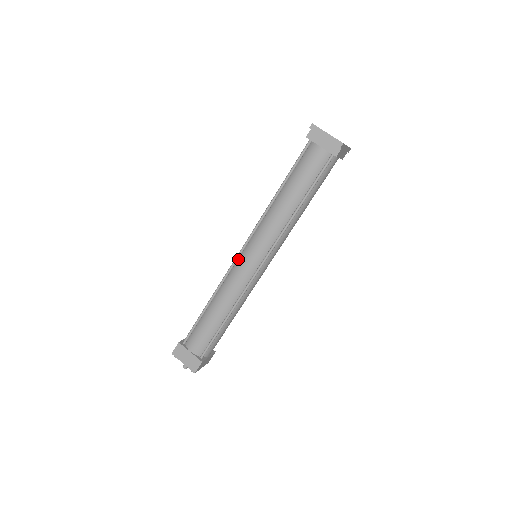
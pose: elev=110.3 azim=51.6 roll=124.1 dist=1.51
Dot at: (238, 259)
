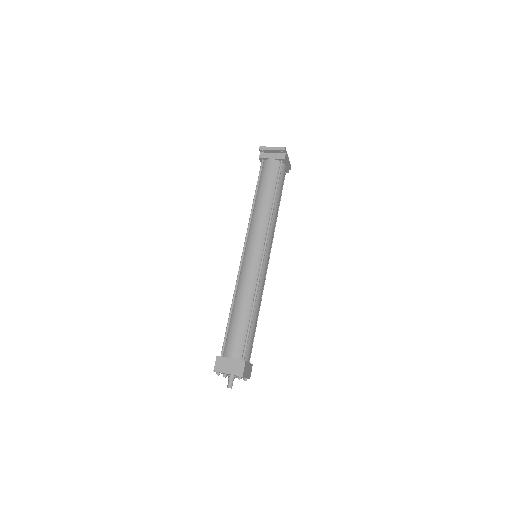
Dot at: (243, 260)
